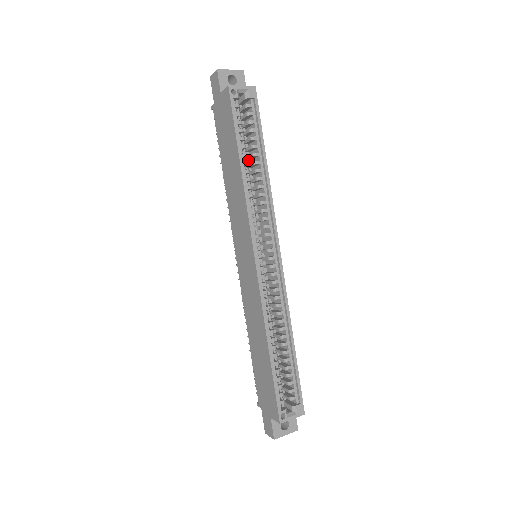
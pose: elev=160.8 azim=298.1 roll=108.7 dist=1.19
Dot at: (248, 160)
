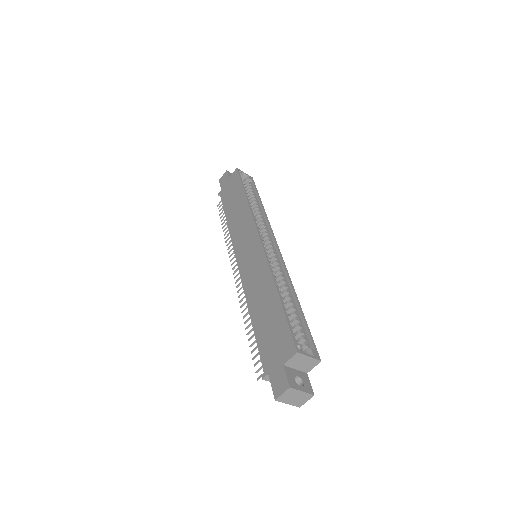
Dot at: occluded
